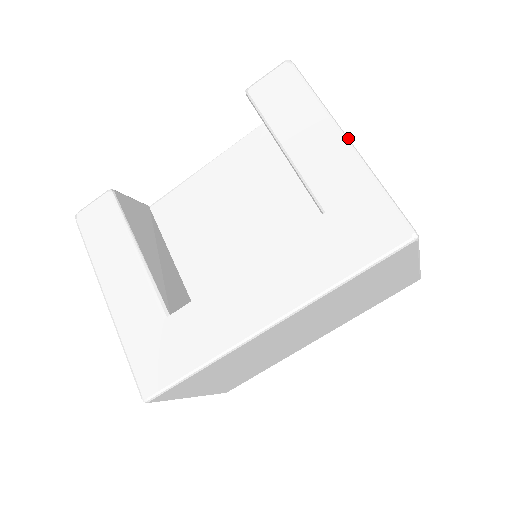
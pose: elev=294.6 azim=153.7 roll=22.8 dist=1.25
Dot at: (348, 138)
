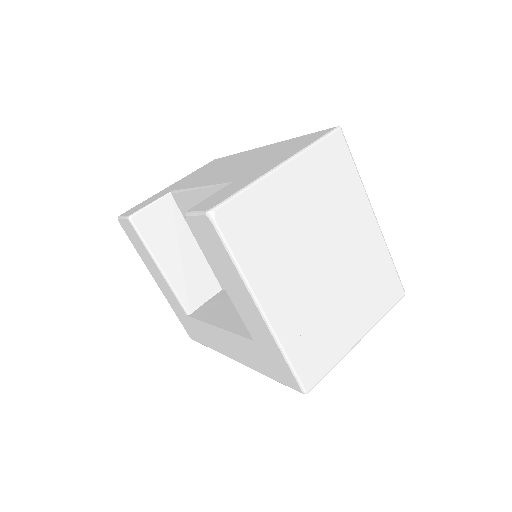
Dot at: (263, 311)
